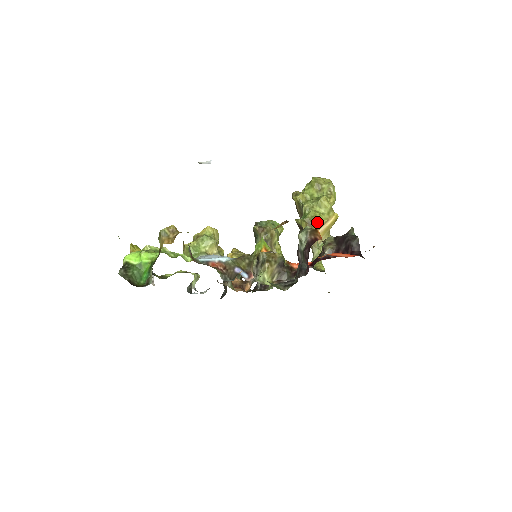
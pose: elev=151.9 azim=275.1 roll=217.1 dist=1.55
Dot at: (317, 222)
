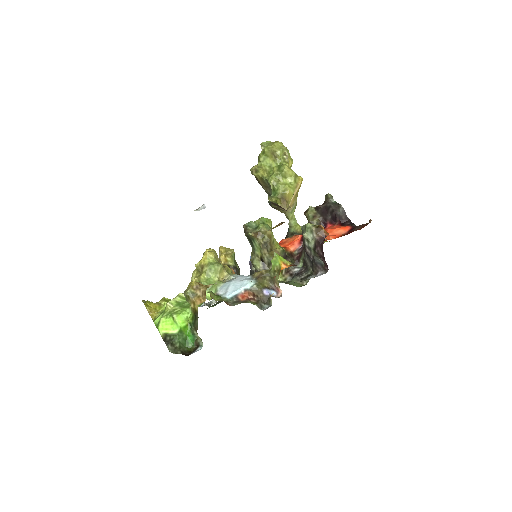
Dot at: (290, 195)
